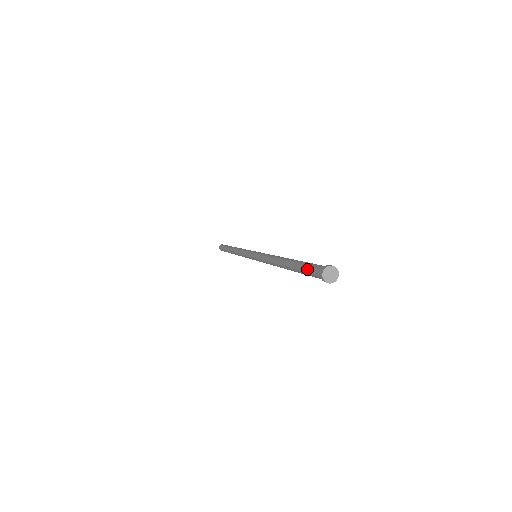
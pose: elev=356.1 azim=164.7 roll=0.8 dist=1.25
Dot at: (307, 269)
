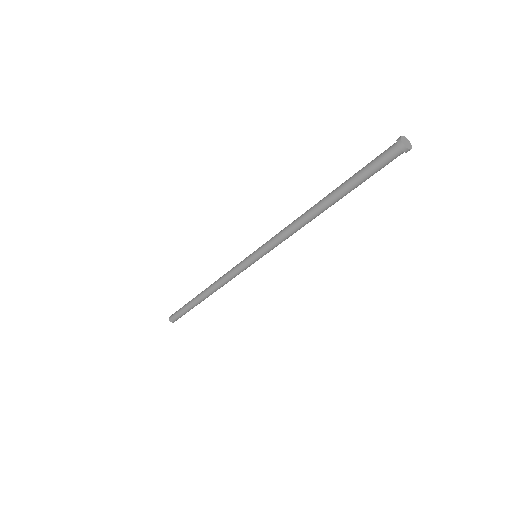
Dot at: (371, 161)
